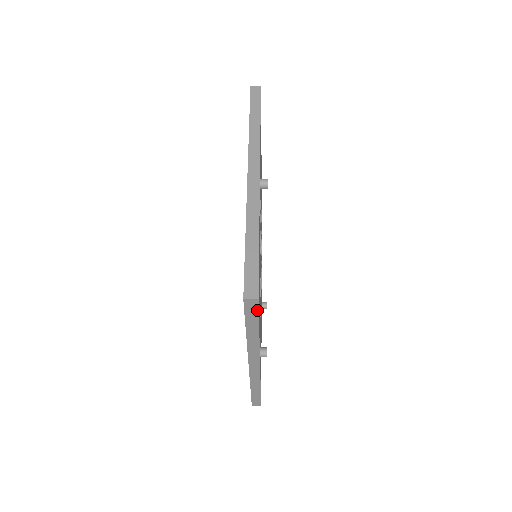
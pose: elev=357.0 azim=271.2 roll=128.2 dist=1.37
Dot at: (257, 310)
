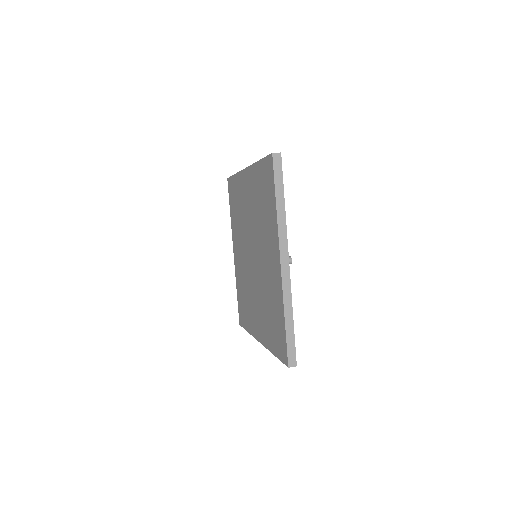
Dot at: occluded
